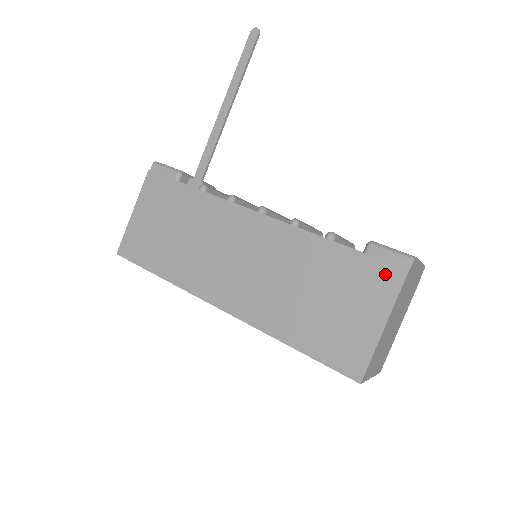
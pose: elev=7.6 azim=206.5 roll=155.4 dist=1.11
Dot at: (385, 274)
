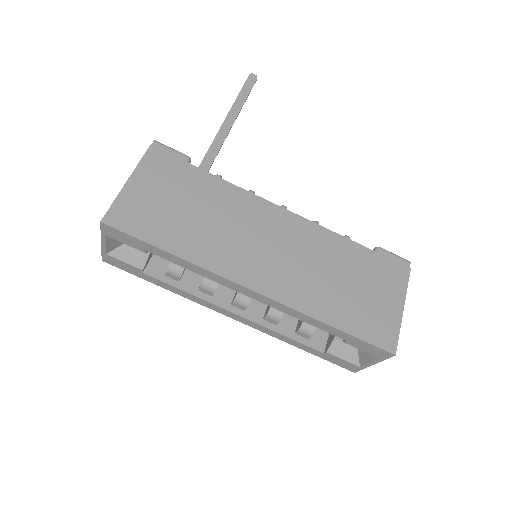
Dot at: (396, 269)
